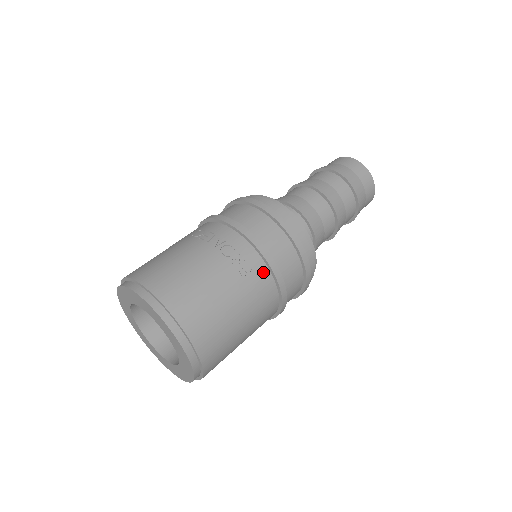
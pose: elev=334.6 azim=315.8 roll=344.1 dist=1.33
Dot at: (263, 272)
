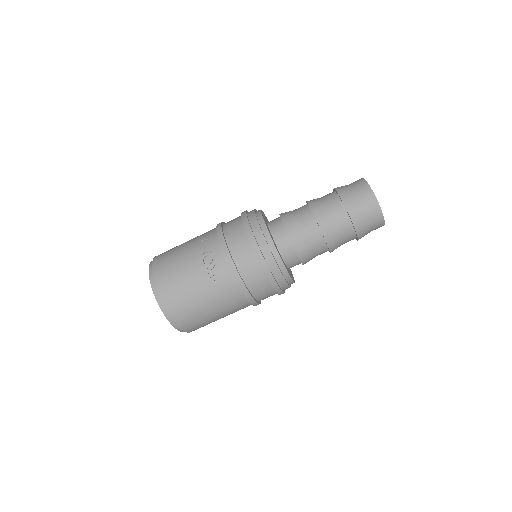
Dot at: (230, 280)
